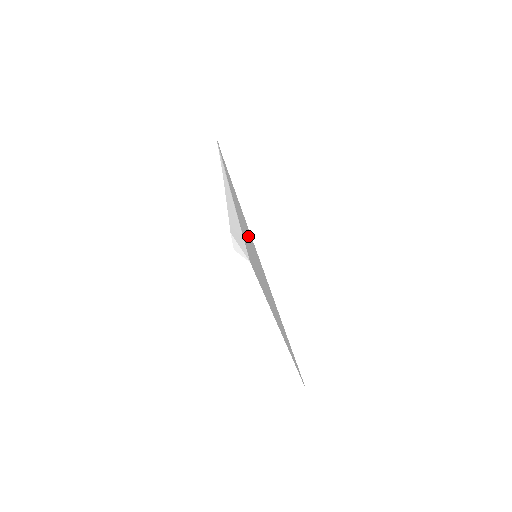
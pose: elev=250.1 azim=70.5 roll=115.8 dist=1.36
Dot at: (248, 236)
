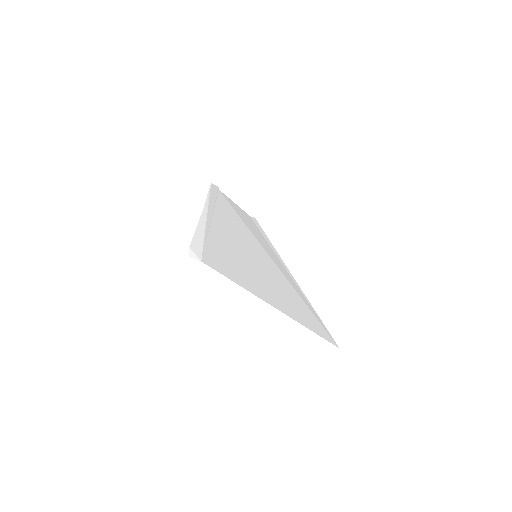
Dot at: (238, 244)
